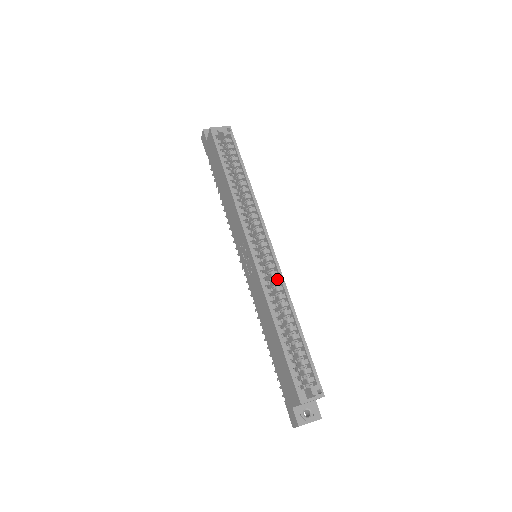
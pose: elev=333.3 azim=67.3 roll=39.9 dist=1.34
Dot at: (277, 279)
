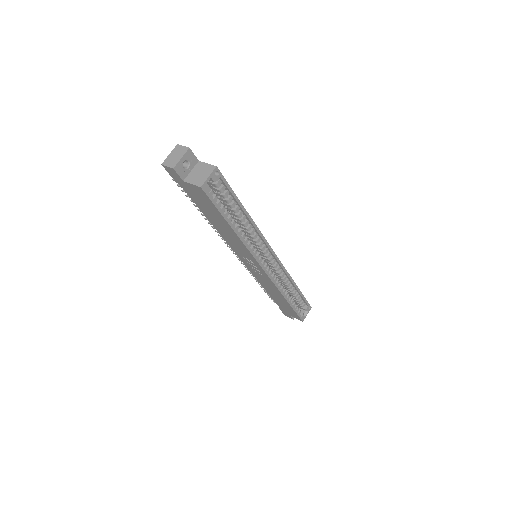
Dot at: (281, 271)
